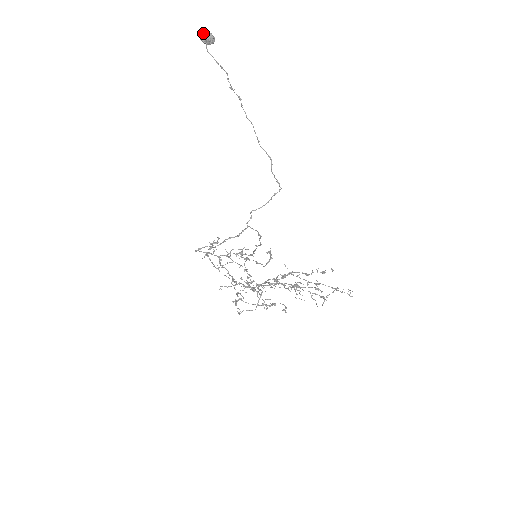
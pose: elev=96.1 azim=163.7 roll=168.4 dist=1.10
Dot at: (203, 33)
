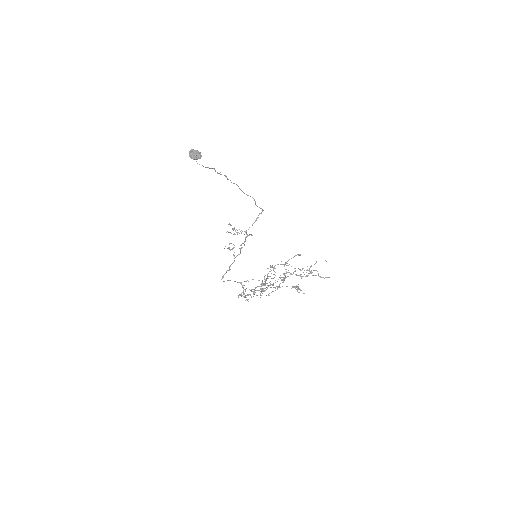
Dot at: (191, 153)
